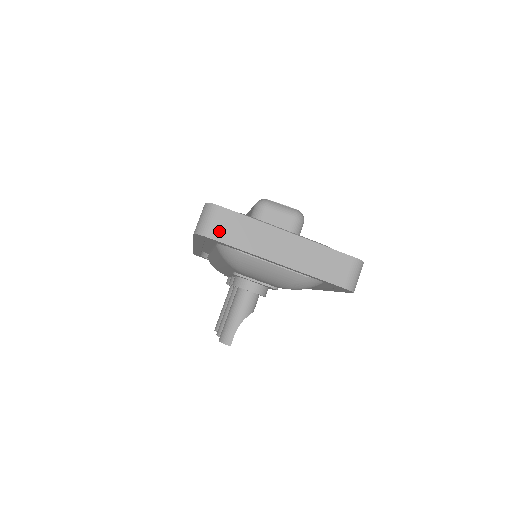
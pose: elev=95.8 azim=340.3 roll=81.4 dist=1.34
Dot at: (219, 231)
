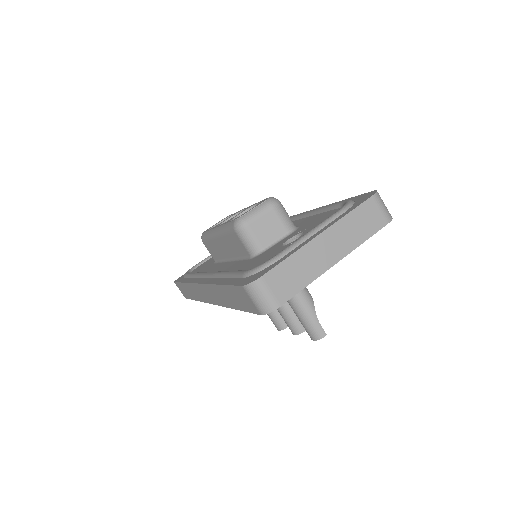
Dot at: (281, 293)
